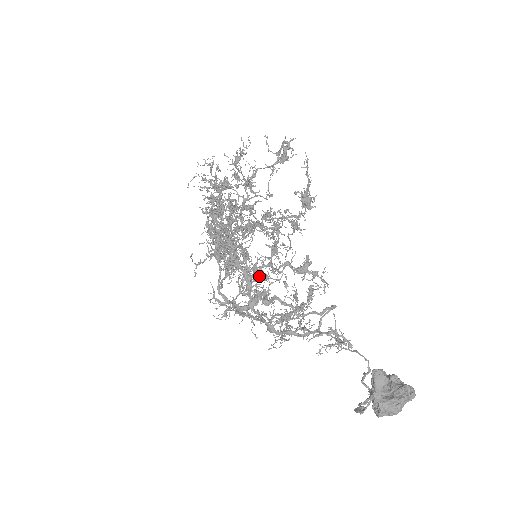
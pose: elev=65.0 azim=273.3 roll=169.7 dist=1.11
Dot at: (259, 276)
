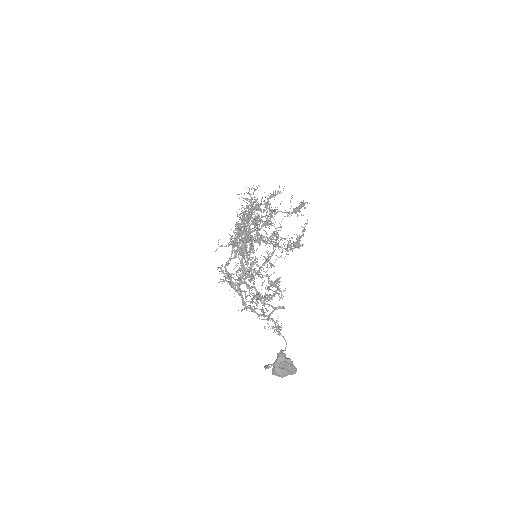
Dot at: occluded
